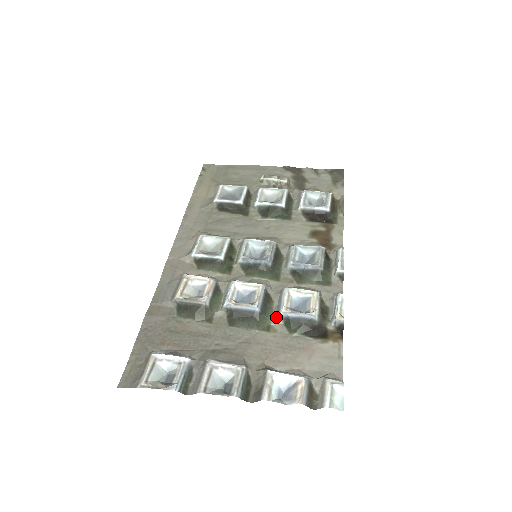
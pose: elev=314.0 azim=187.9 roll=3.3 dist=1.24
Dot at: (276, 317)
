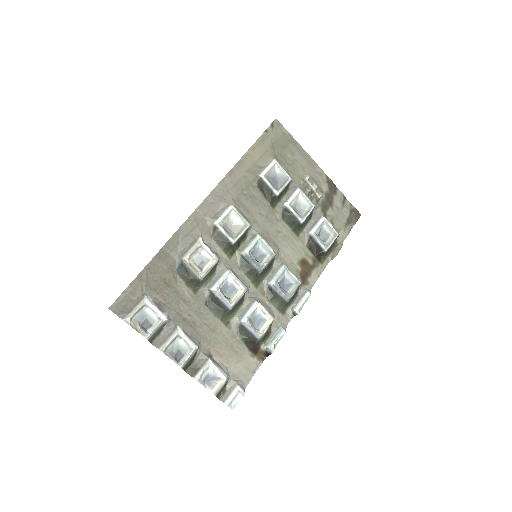
Dot at: (237, 319)
